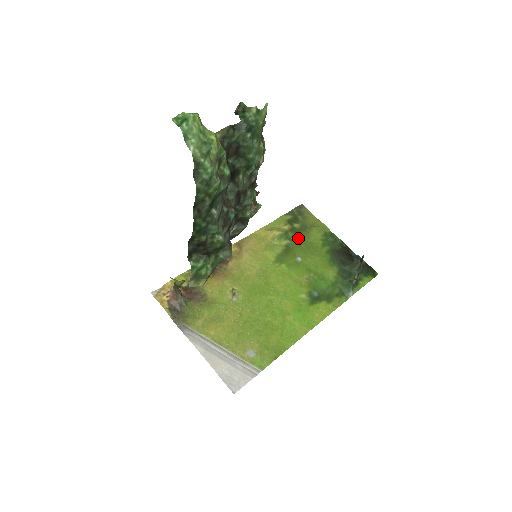
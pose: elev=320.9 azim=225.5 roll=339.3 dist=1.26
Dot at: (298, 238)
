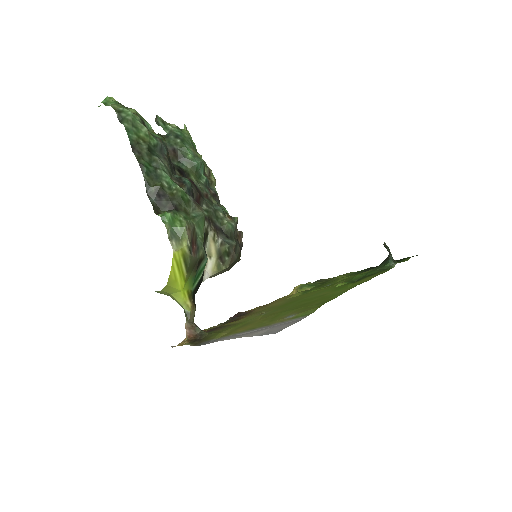
Dot at: (323, 283)
